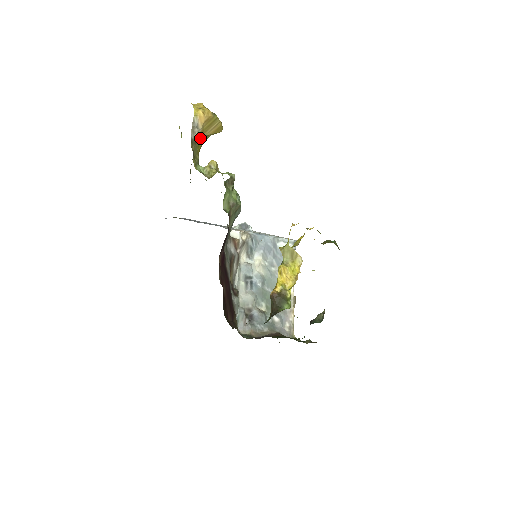
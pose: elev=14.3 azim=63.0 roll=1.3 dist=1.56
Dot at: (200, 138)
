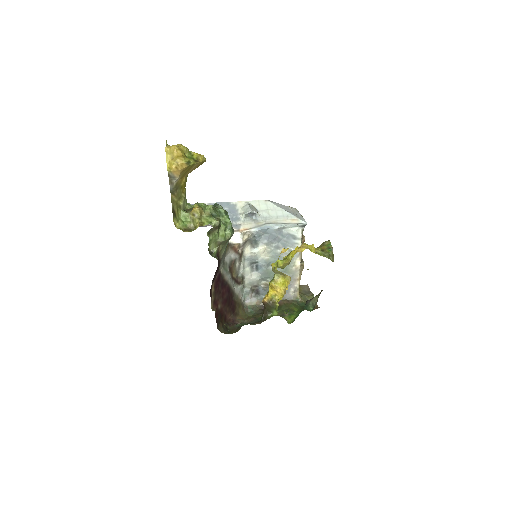
Dot at: (181, 181)
